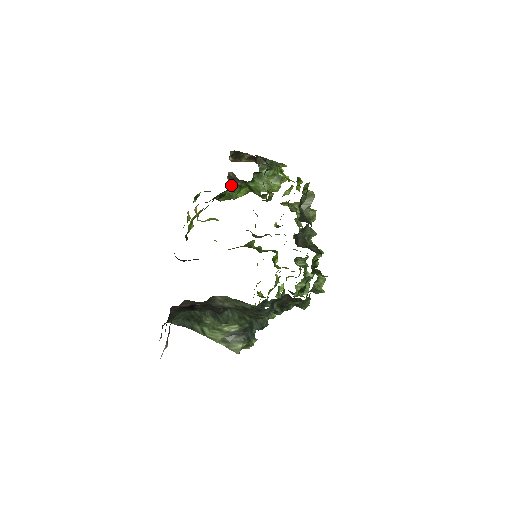
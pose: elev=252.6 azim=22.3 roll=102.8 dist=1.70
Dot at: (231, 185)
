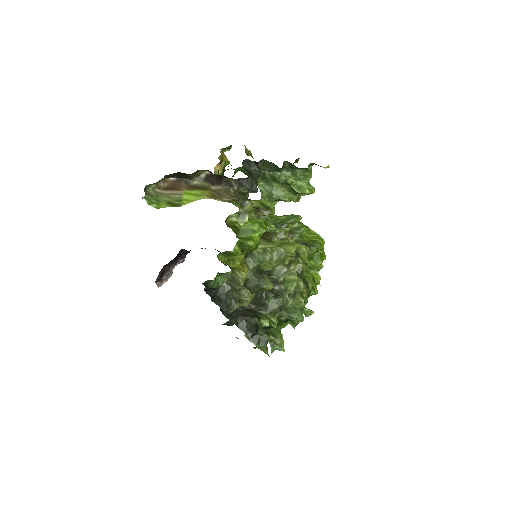
Dot at: occluded
